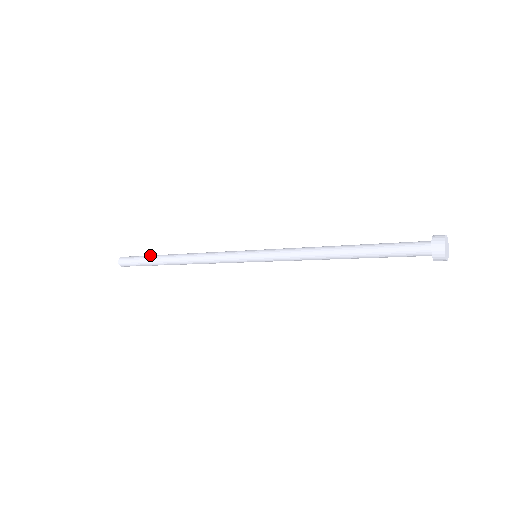
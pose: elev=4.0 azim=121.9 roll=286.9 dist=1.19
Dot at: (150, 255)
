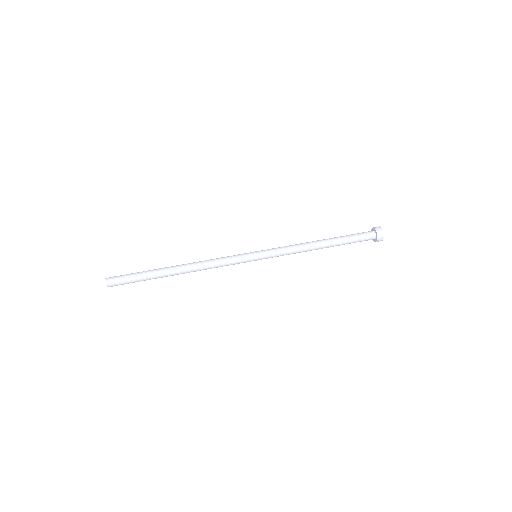
Dot at: (145, 271)
